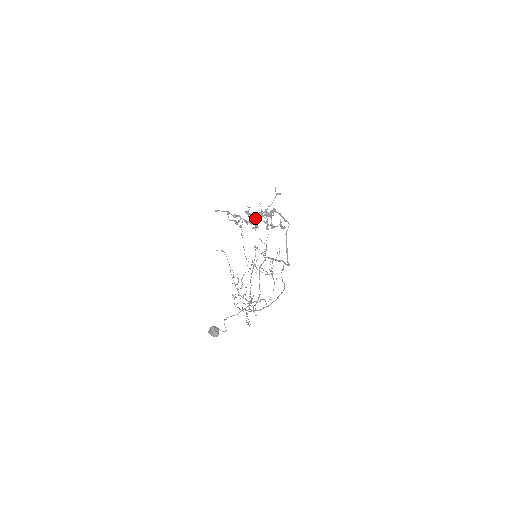
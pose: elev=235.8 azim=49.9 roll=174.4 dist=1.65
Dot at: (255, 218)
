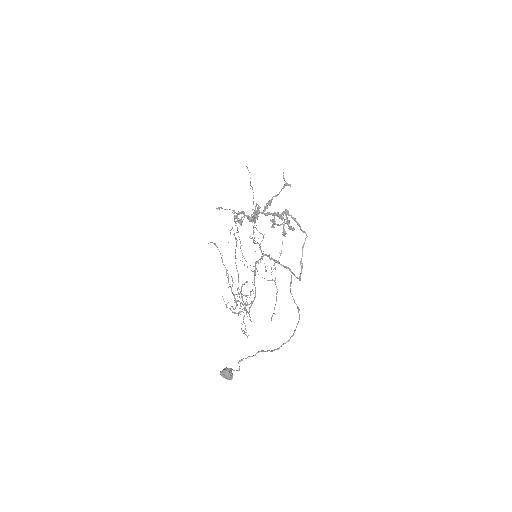
Dot at: occluded
